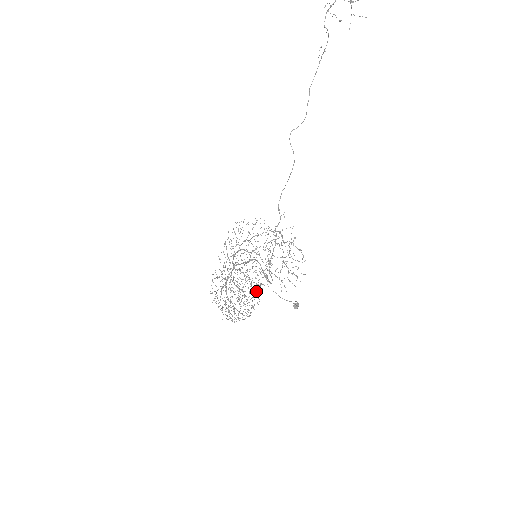
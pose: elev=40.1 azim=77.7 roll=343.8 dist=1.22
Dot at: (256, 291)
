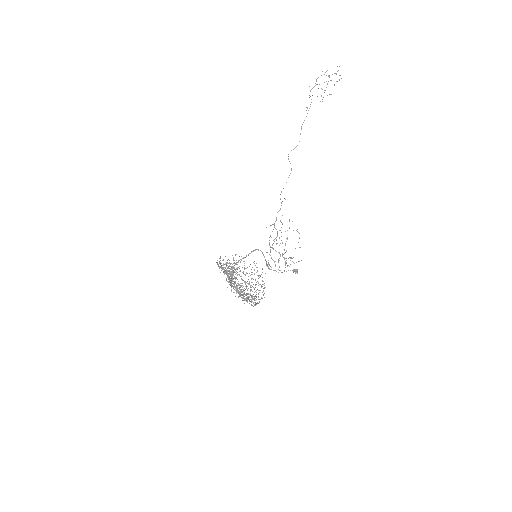
Dot at: occluded
